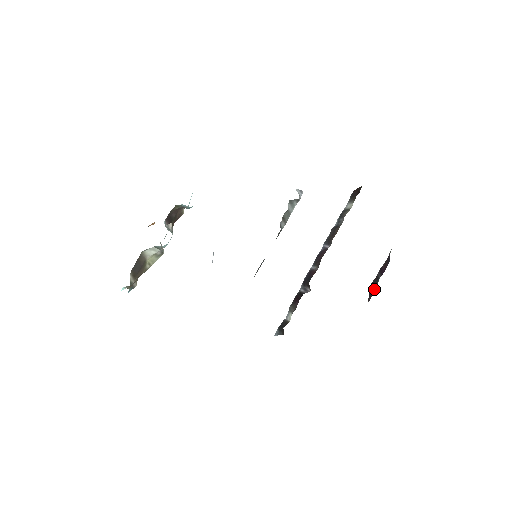
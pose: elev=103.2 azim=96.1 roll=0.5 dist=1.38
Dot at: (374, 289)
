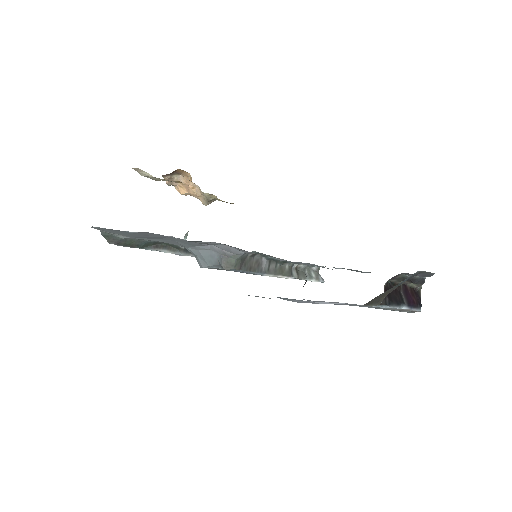
Dot at: (396, 302)
